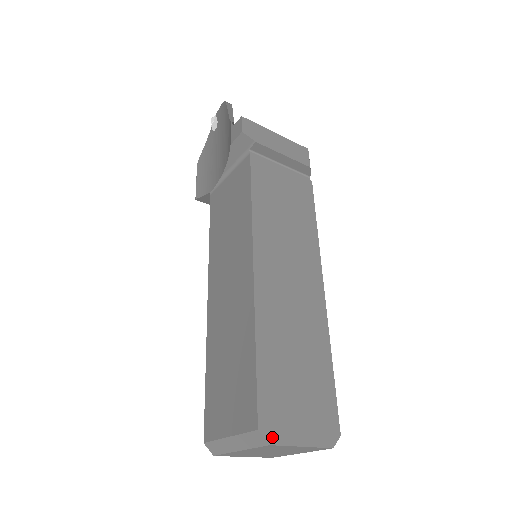
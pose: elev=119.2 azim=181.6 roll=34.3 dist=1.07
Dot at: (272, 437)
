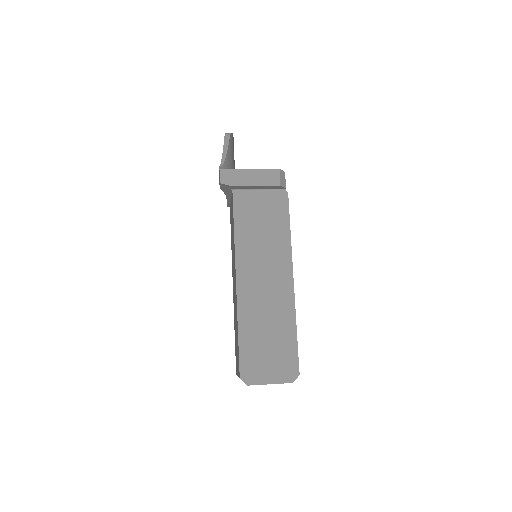
Dot at: (249, 381)
